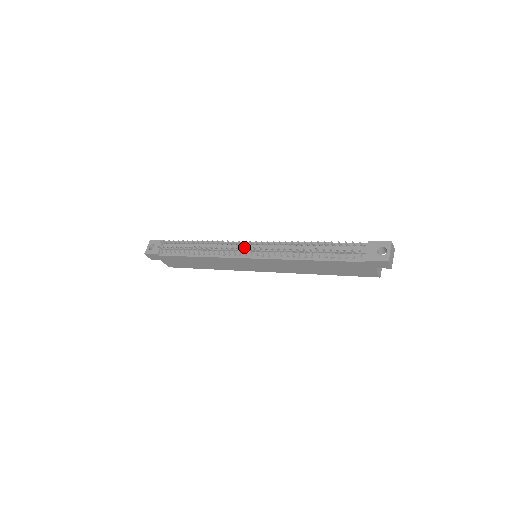
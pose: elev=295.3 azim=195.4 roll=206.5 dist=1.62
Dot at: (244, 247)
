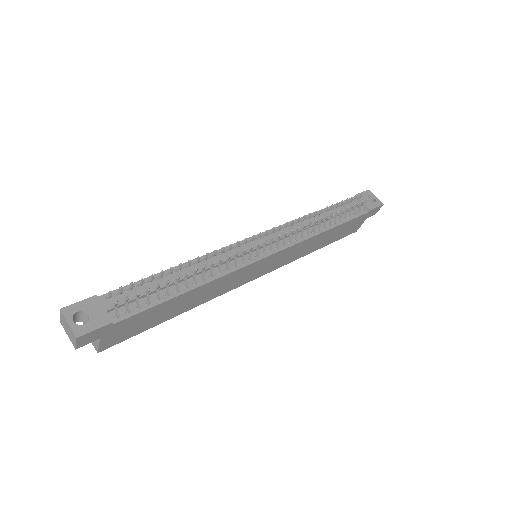
Dot at: (255, 244)
